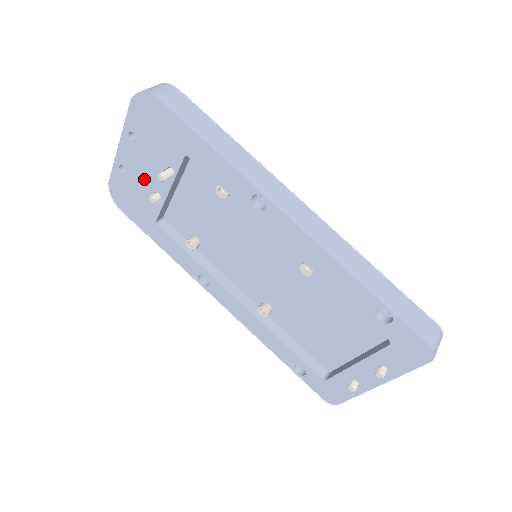
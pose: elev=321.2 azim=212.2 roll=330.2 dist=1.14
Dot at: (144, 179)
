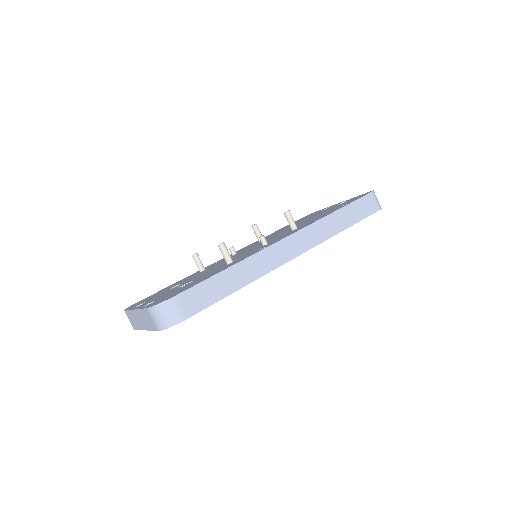
Dot at: occluded
